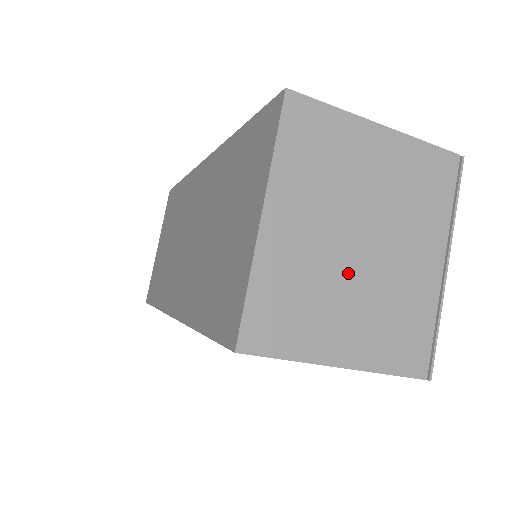
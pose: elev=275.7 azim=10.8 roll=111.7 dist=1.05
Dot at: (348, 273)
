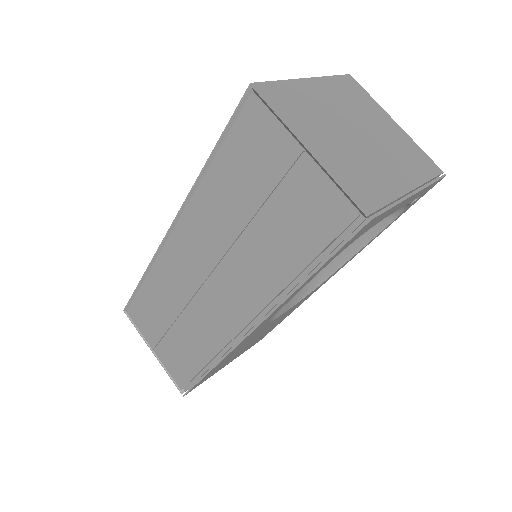
Dot at: (341, 131)
